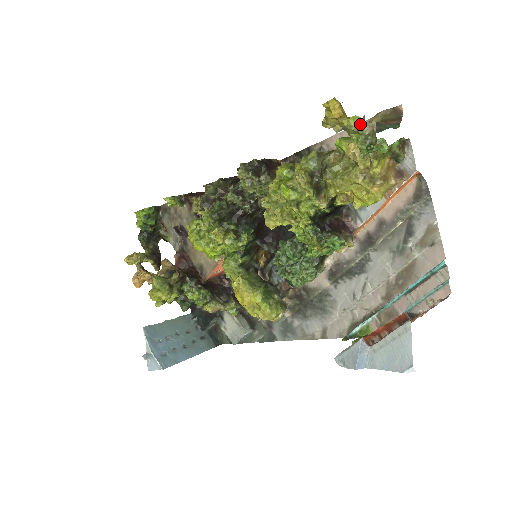
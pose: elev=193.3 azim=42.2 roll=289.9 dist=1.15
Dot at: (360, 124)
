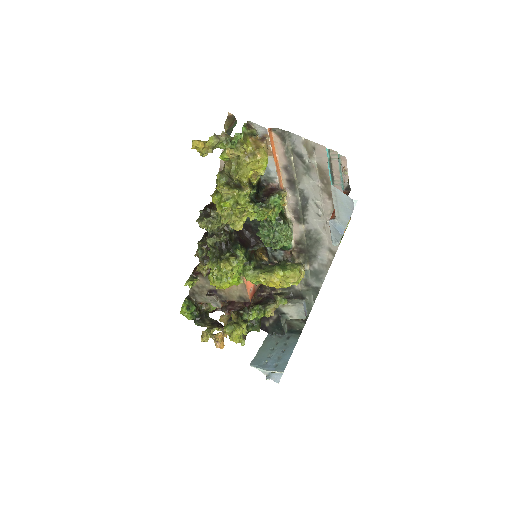
Dot at: (216, 139)
